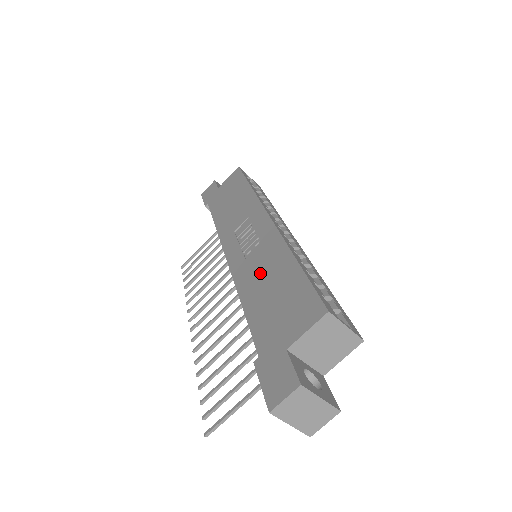
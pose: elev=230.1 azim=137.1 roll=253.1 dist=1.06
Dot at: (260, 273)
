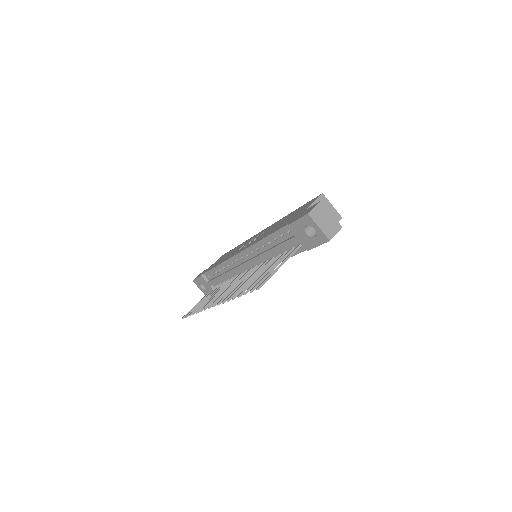
Dot at: (270, 230)
